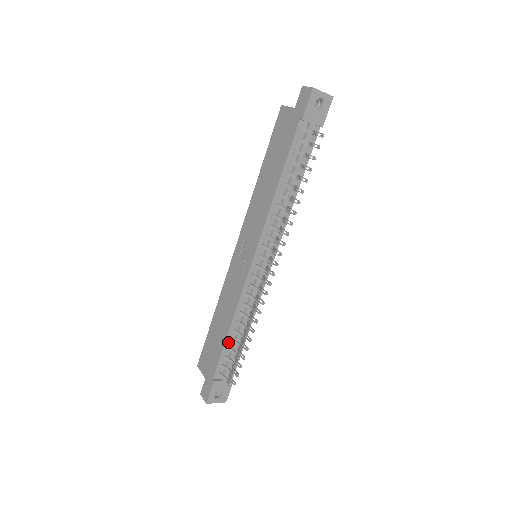
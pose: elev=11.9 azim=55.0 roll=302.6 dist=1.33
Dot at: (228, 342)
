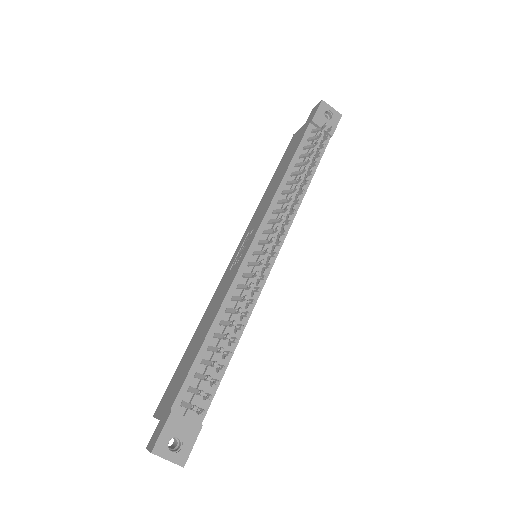
Dot at: (204, 351)
